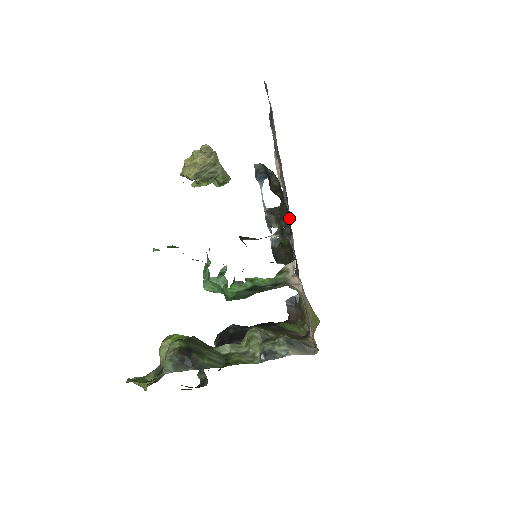
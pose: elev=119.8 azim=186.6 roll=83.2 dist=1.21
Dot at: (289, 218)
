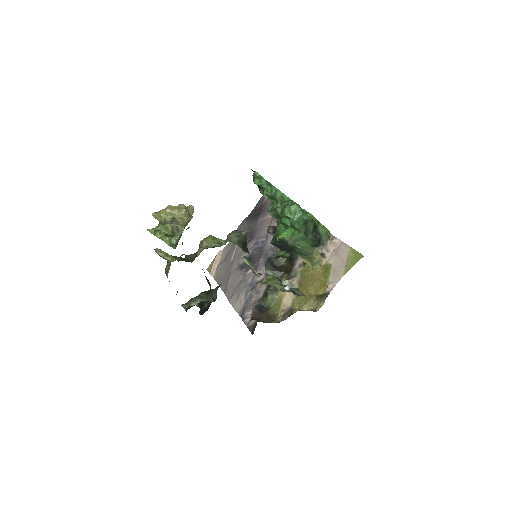
Dot at: occluded
